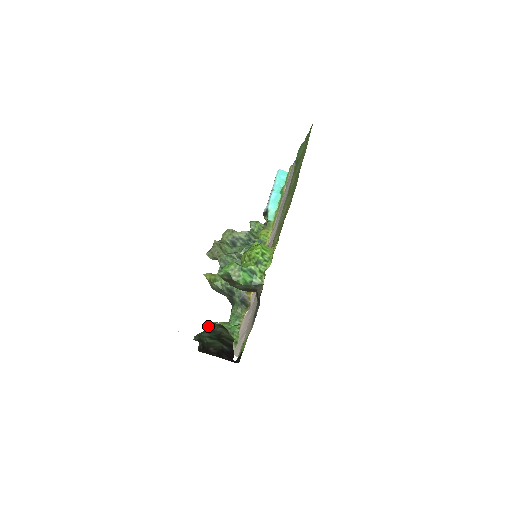
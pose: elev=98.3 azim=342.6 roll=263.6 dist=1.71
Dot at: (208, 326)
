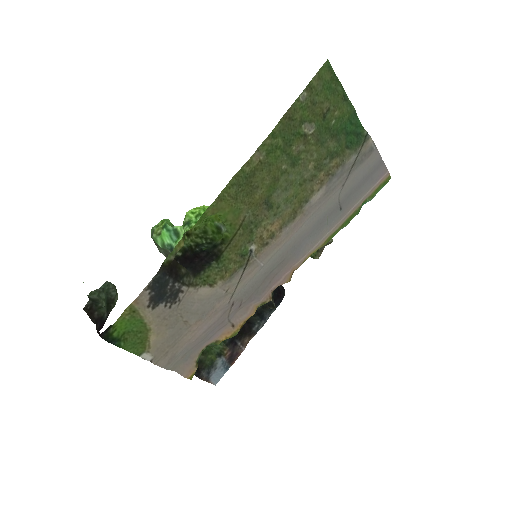
Dot at: (107, 285)
